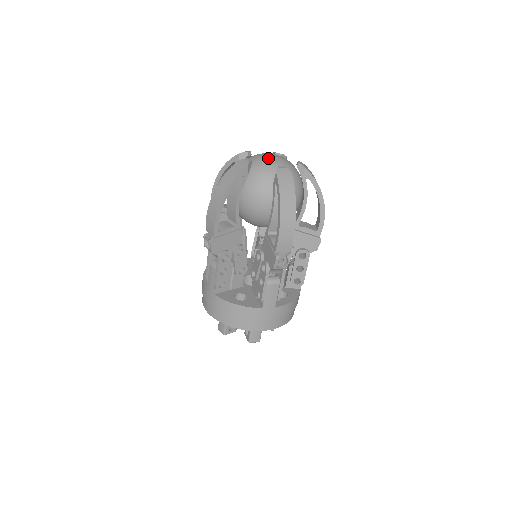
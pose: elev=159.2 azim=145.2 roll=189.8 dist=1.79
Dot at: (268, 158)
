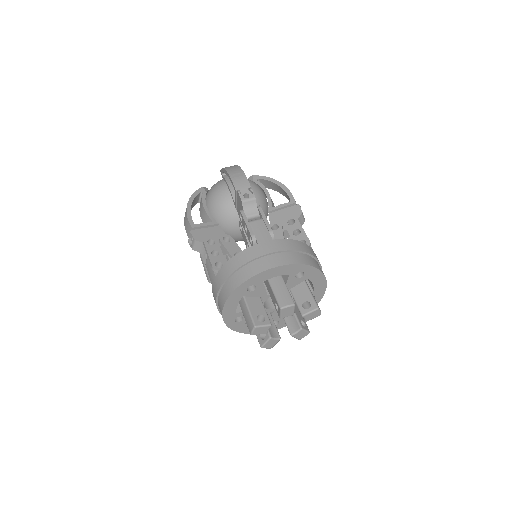
Dot at: occluded
